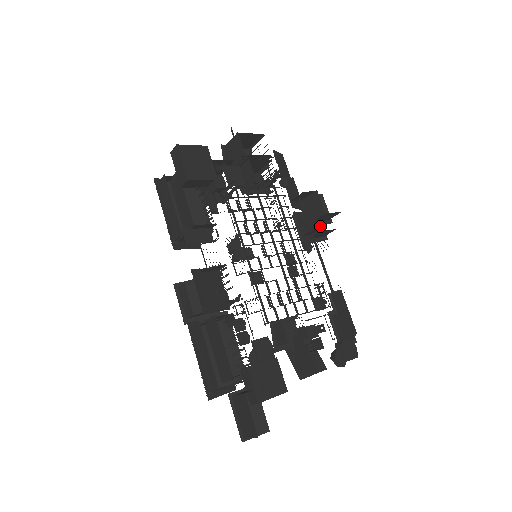
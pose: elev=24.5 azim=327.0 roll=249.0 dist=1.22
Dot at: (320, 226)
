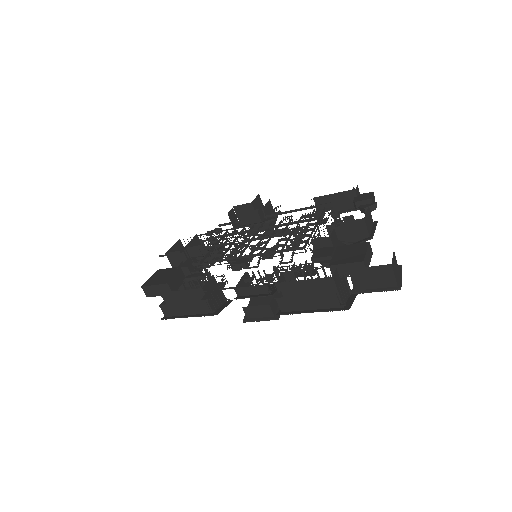
Dot at: occluded
